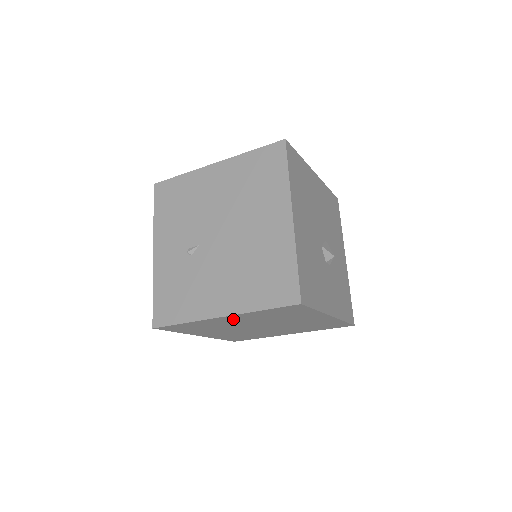
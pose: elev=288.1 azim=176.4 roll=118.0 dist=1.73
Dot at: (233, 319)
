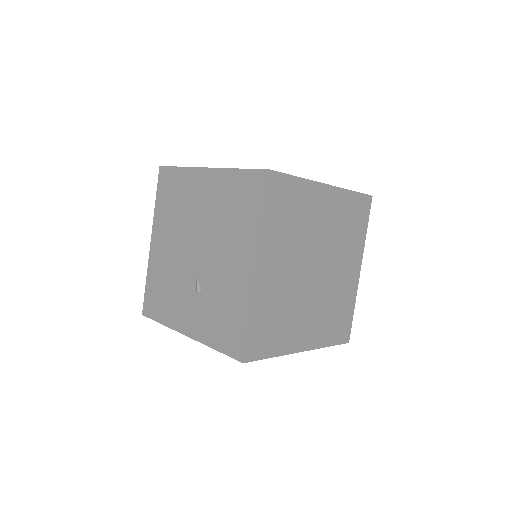
Dot at: (272, 266)
